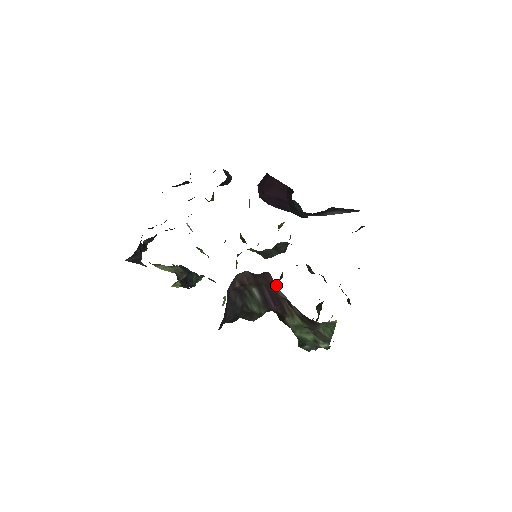
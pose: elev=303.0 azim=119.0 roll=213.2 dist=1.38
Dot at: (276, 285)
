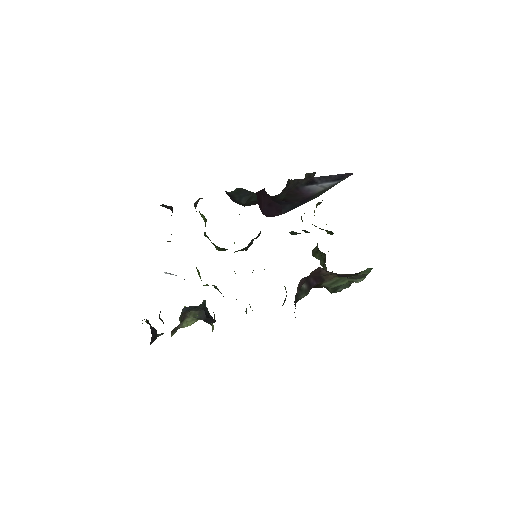
Dot at: (324, 271)
